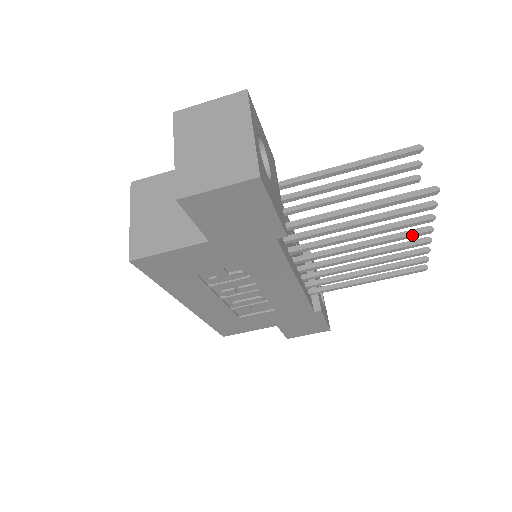
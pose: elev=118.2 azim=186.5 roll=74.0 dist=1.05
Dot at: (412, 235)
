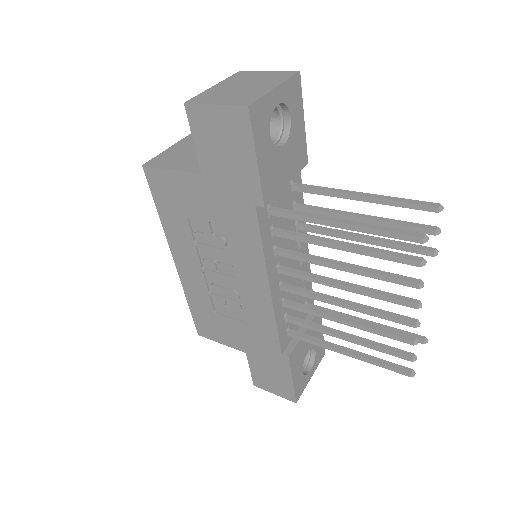
Dot at: (396, 299)
